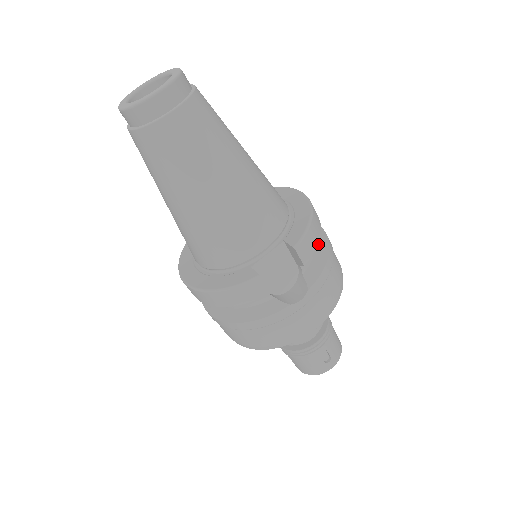
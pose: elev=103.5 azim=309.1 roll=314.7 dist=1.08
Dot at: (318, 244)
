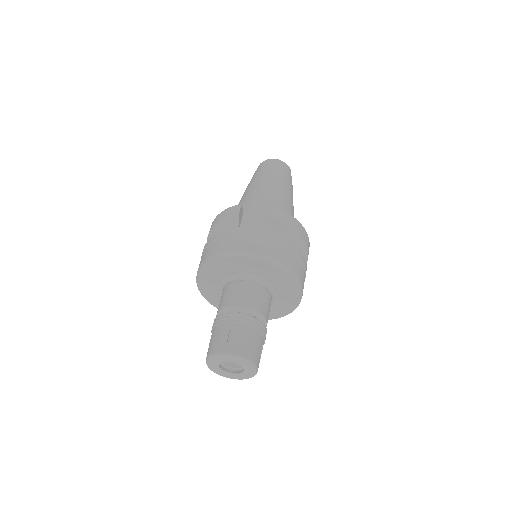
Dot at: occluded
